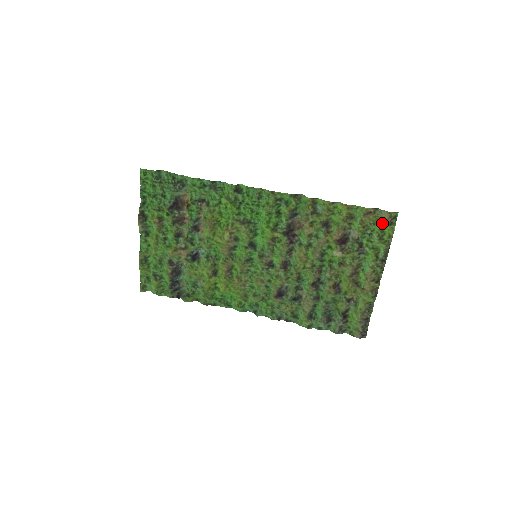
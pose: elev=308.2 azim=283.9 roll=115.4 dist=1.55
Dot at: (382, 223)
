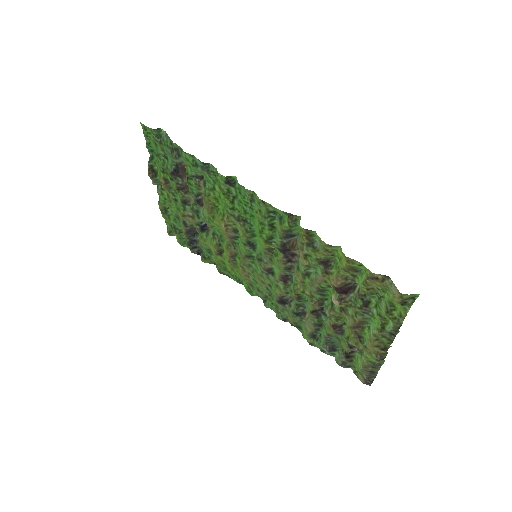
Dot at: (391, 297)
